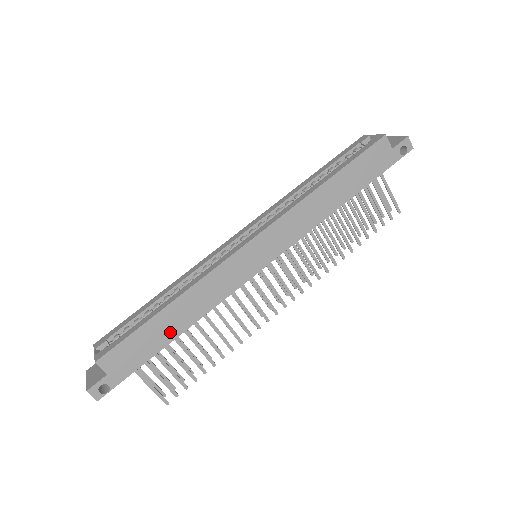
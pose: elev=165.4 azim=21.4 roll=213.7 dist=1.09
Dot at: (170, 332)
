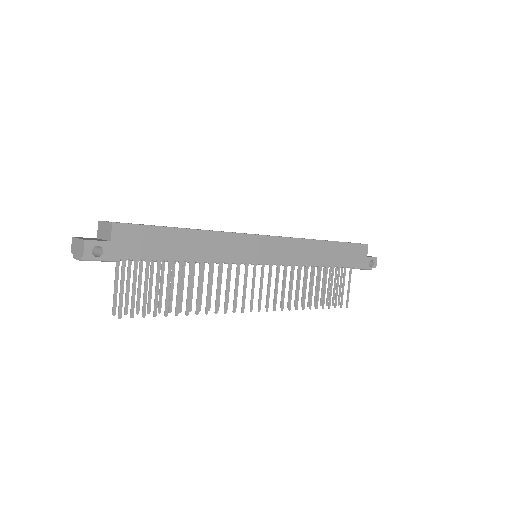
Dot at: (178, 251)
